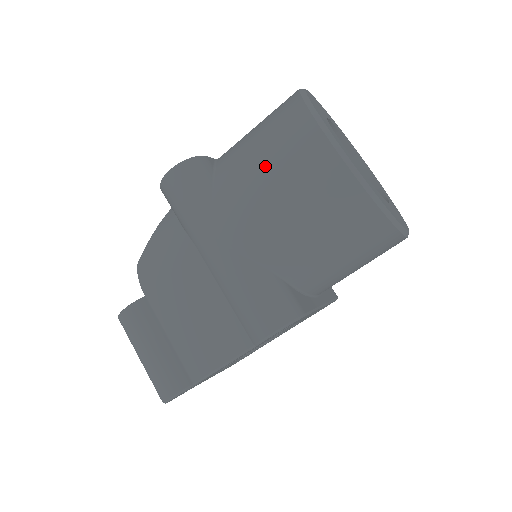
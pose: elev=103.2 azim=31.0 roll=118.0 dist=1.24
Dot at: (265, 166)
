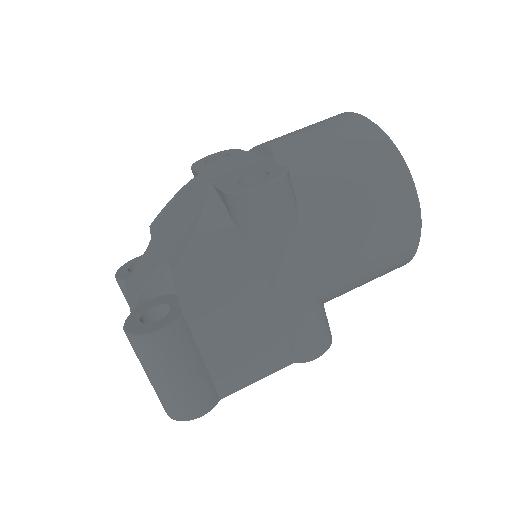
Dot at: (362, 211)
